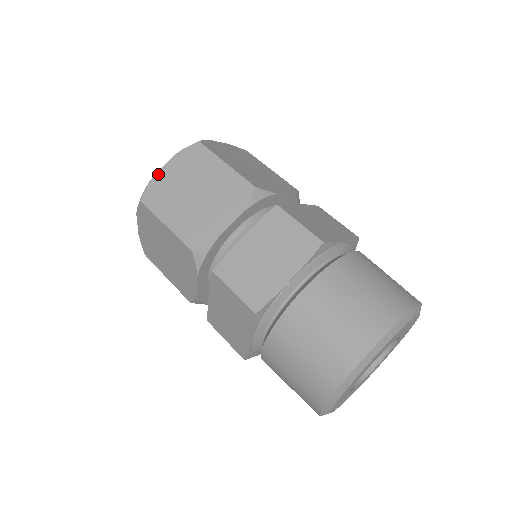
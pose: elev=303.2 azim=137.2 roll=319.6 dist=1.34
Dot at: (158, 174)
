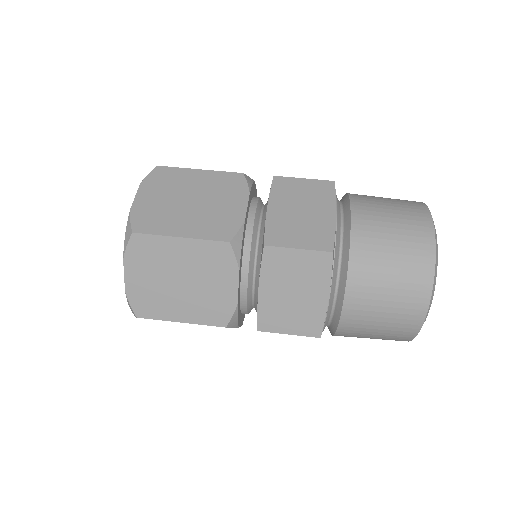
Dot at: (135, 205)
